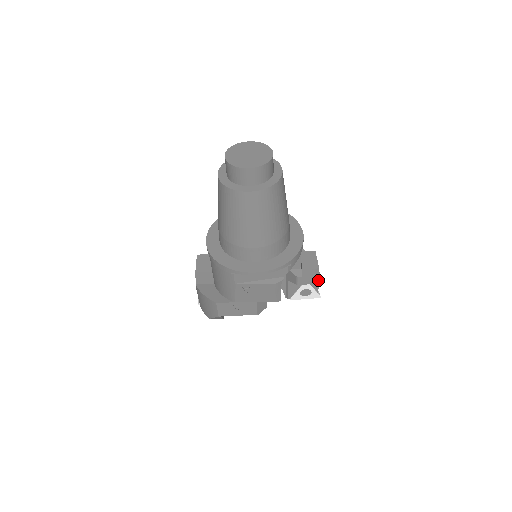
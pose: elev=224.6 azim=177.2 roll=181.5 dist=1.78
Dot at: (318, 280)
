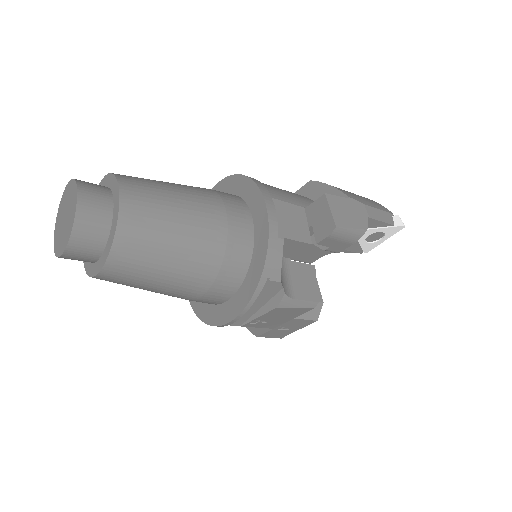
Dot at: (359, 232)
